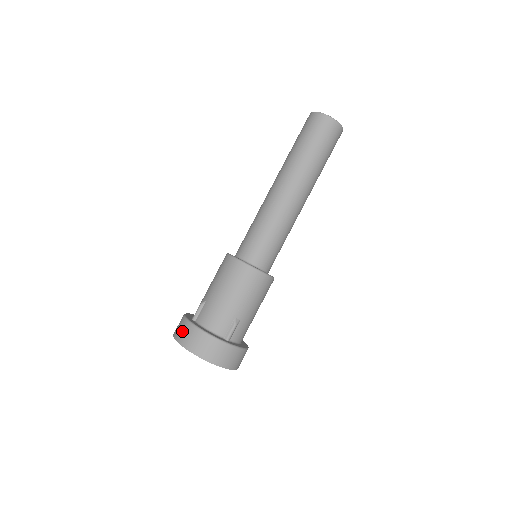
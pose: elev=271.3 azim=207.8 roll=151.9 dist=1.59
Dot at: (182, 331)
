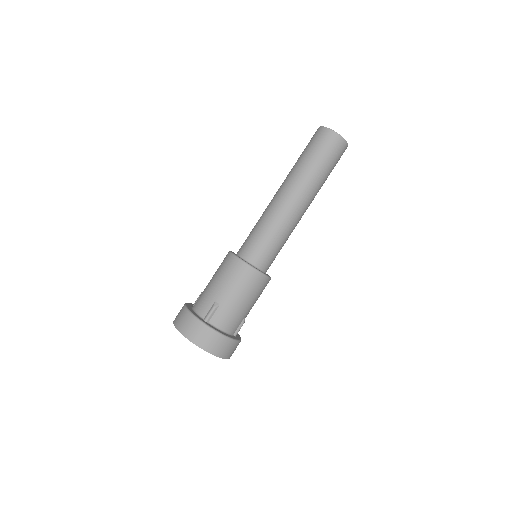
Dot at: (201, 336)
